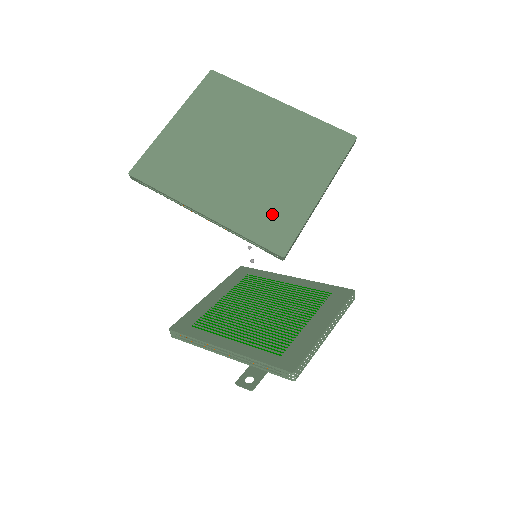
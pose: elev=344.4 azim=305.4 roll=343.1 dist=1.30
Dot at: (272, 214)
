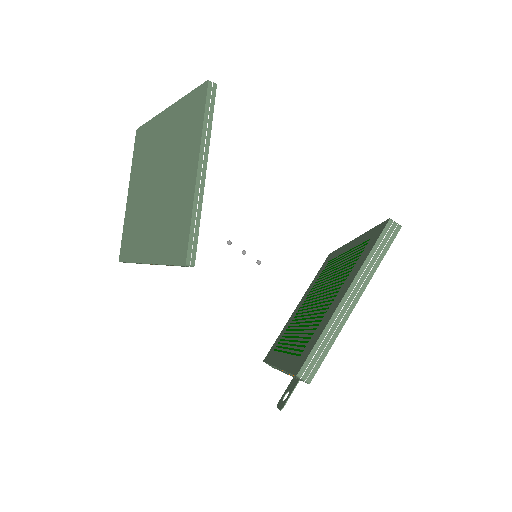
Dot at: (174, 226)
